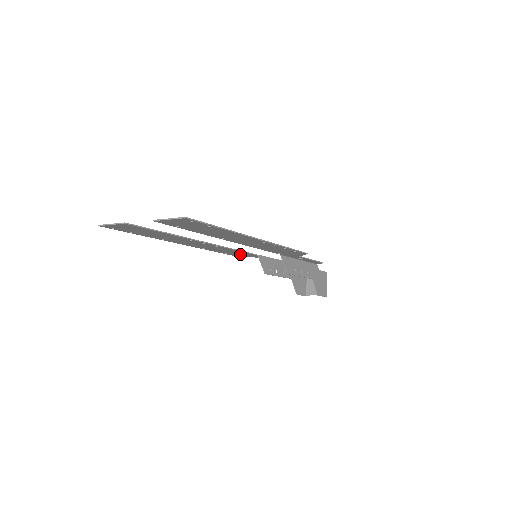
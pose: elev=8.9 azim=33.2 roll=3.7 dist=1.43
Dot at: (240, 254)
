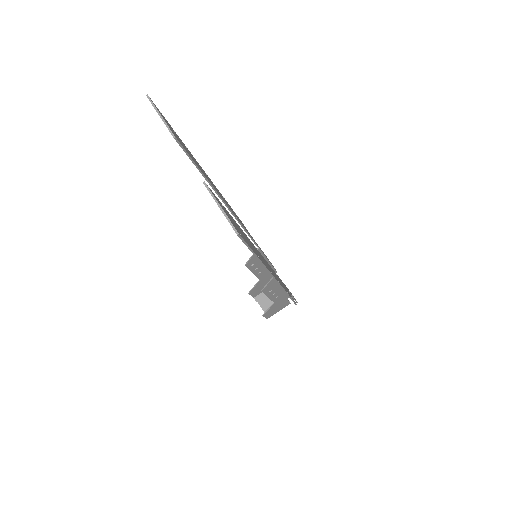
Dot at: occluded
